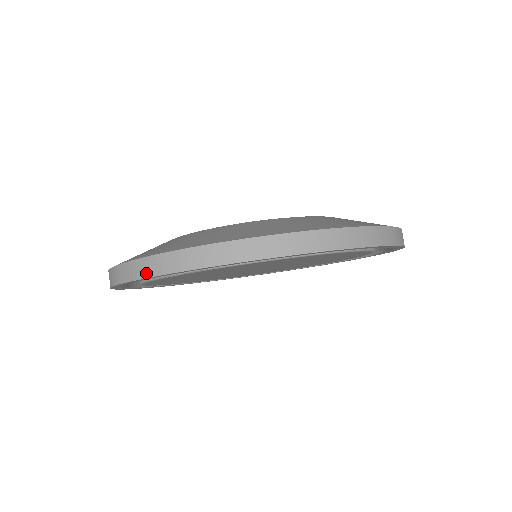
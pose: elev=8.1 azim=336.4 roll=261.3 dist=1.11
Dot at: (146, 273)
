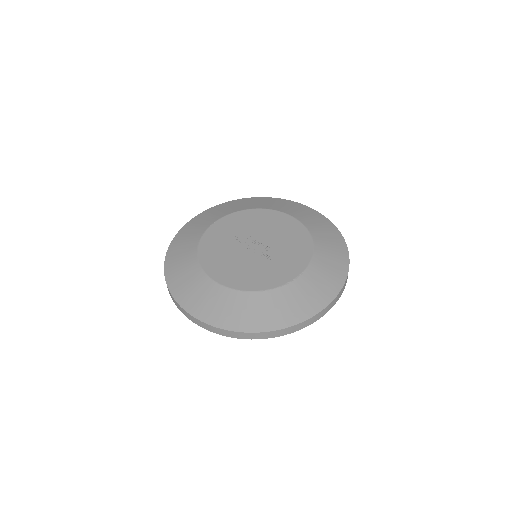
Dot at: (235, 337)
